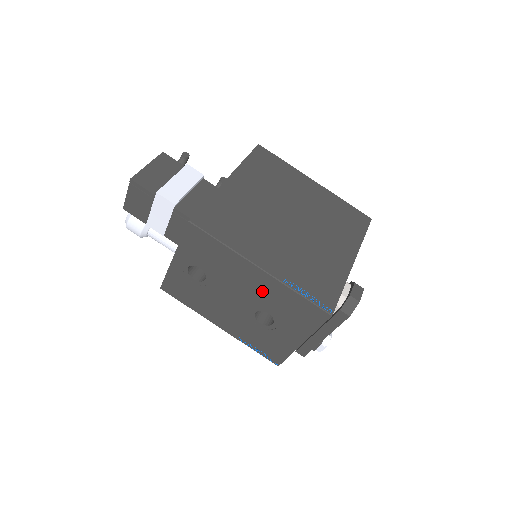
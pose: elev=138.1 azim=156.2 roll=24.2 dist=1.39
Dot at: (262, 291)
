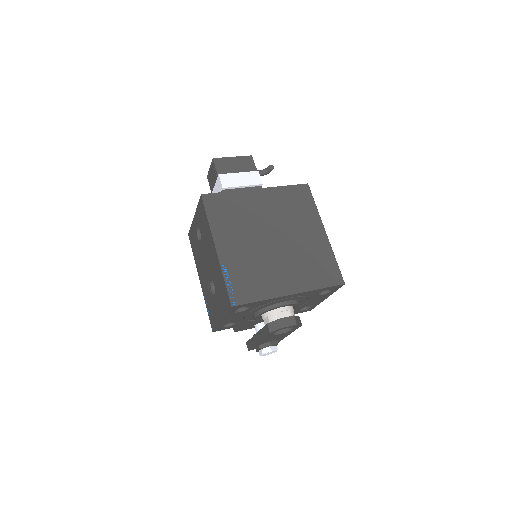
Dot at: (214, 266)
